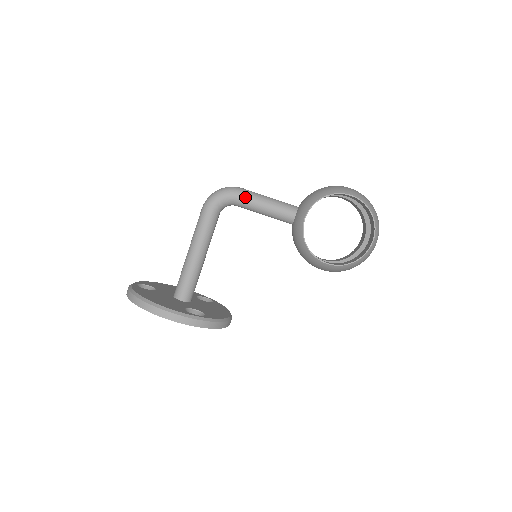
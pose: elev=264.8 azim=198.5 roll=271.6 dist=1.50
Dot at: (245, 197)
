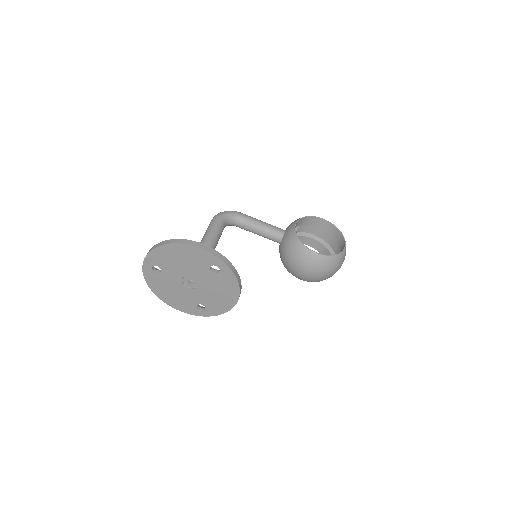
Dot at: (246, 216)
